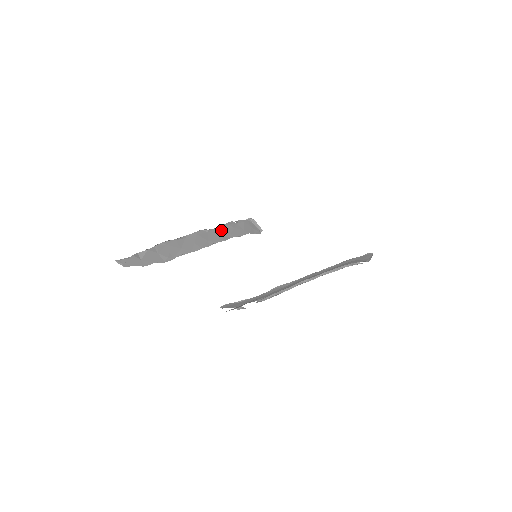
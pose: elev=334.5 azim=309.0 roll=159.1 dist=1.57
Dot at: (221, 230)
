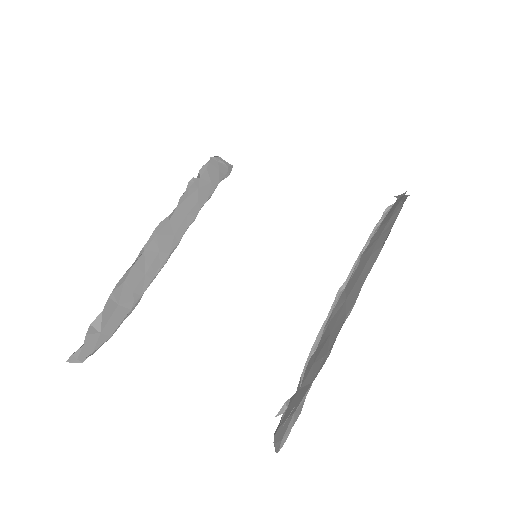
Dot at: (184, 204)
